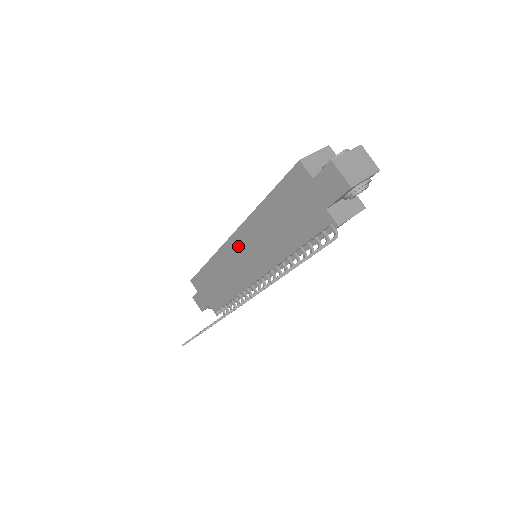
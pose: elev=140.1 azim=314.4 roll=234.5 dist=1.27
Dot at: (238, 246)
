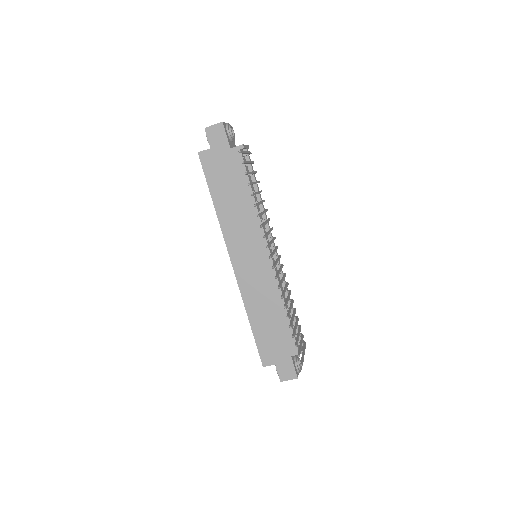
Dot at: (240, 260)
